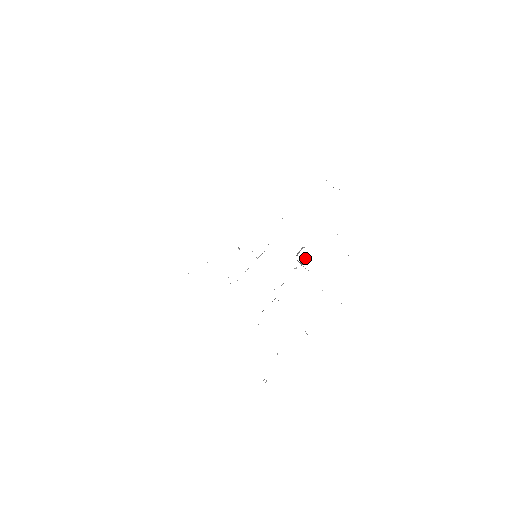
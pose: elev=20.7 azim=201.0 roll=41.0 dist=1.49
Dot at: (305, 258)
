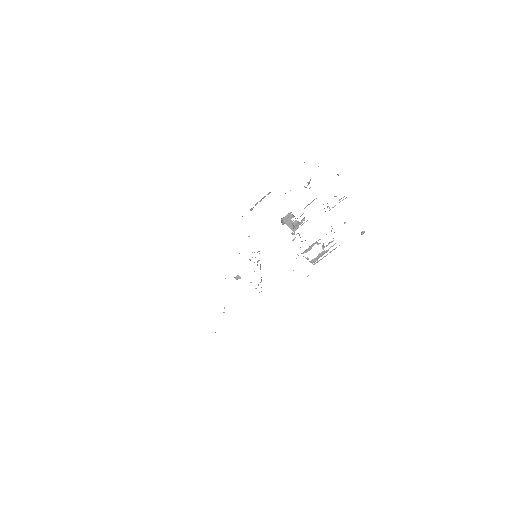
Dot at: occluded
